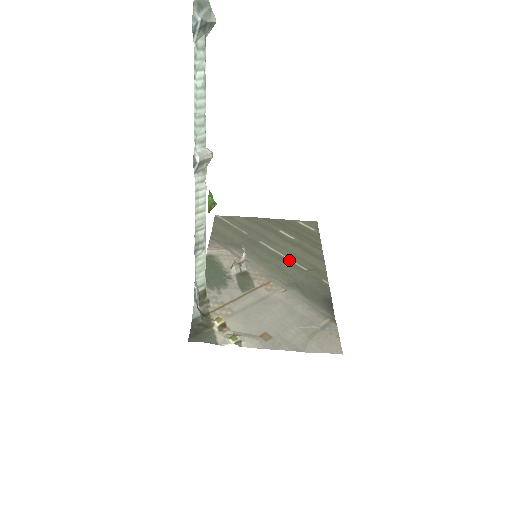
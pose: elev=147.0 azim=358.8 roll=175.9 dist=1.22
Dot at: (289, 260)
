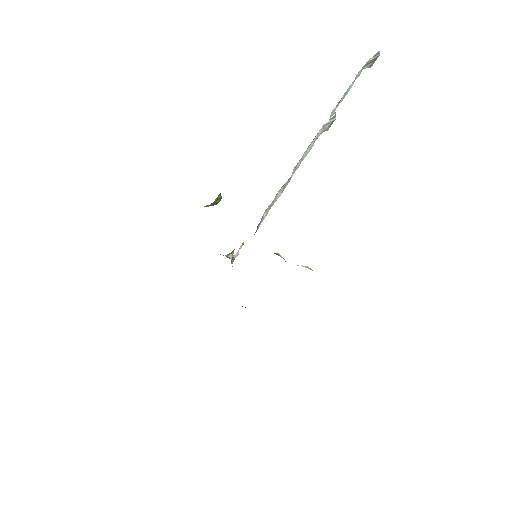
Dot at: occluded
